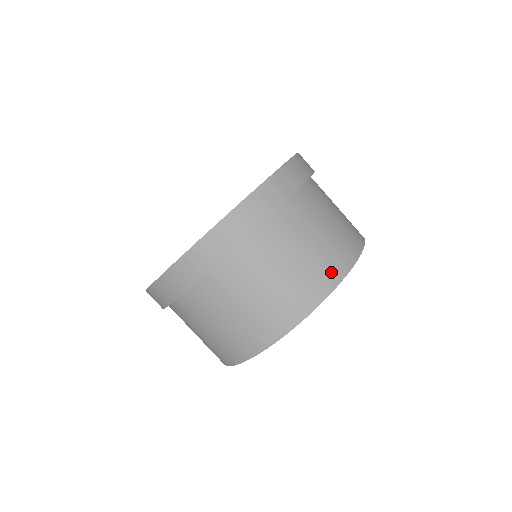
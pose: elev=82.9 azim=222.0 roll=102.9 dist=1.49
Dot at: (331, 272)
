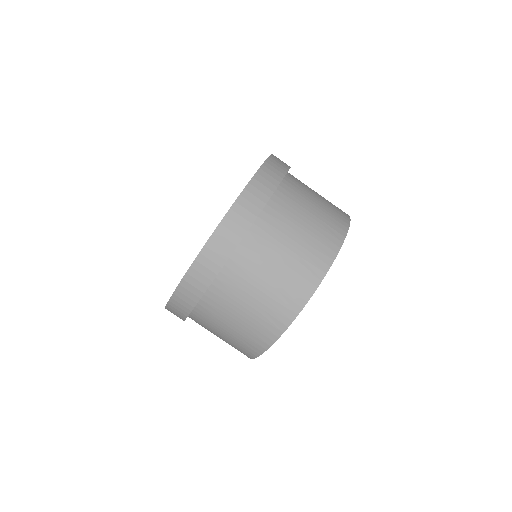
Dot at: (337, 226)
